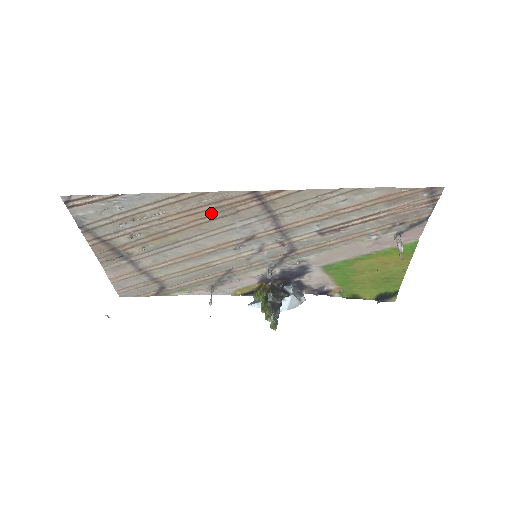
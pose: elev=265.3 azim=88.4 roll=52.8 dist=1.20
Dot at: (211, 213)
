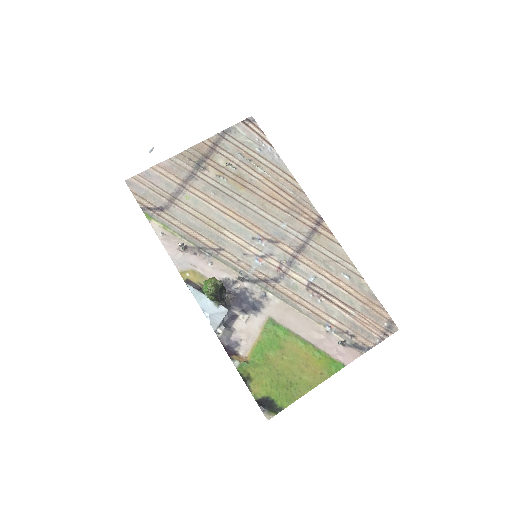
Dot at: (285, 204)
